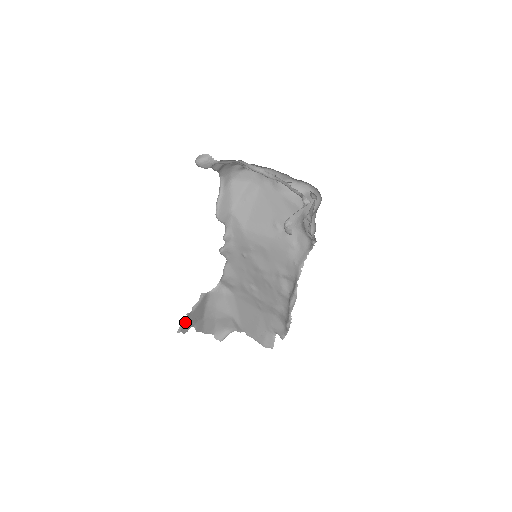
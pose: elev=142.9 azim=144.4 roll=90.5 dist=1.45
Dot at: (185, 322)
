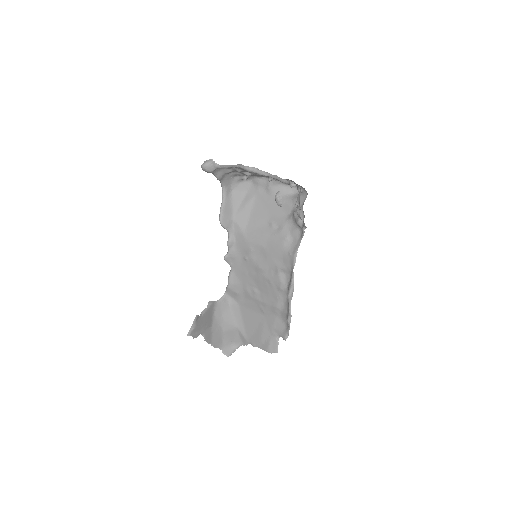
Dot at: (194, 324)
